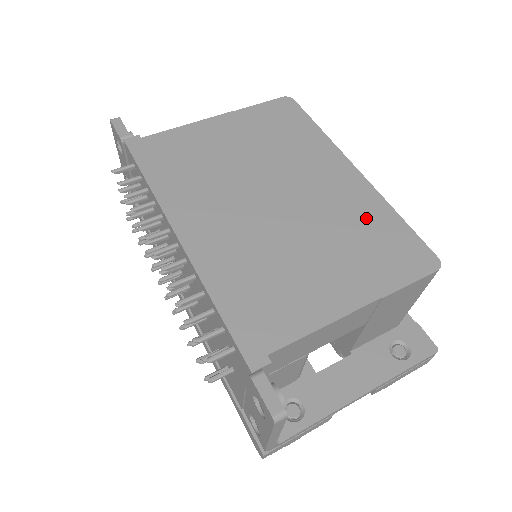
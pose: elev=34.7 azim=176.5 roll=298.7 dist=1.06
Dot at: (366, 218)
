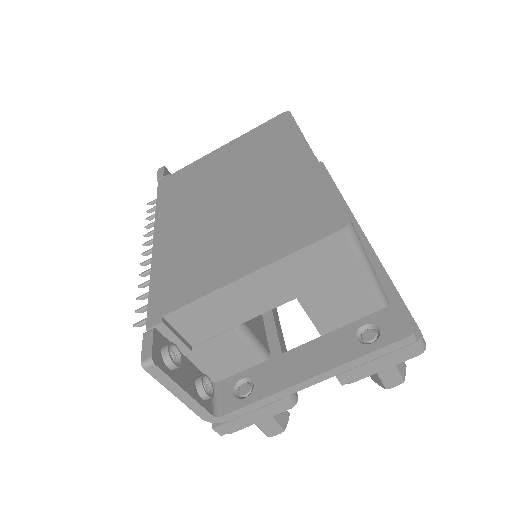
Dot at: (298, 195)
